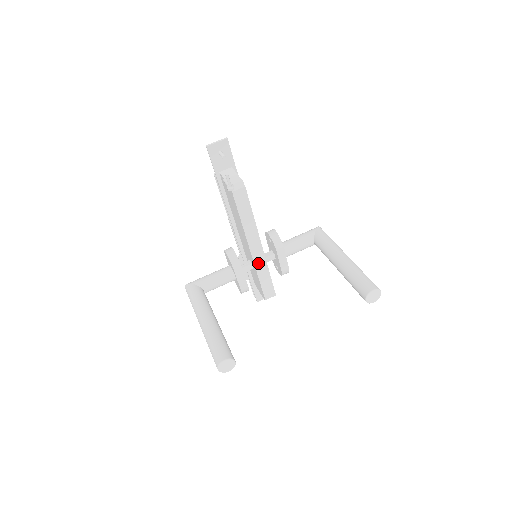
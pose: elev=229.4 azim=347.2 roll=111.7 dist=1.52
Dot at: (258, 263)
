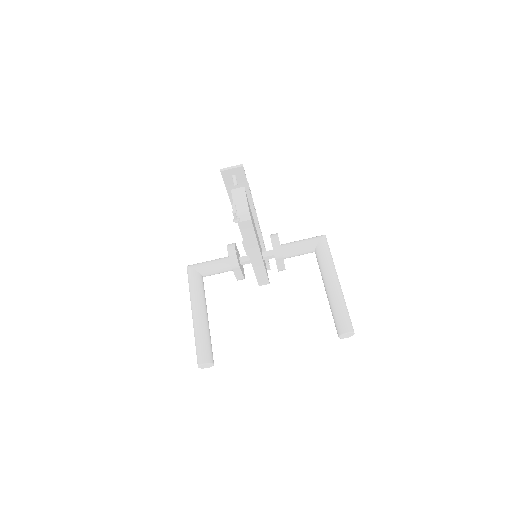
Dot at: (256, 265)
